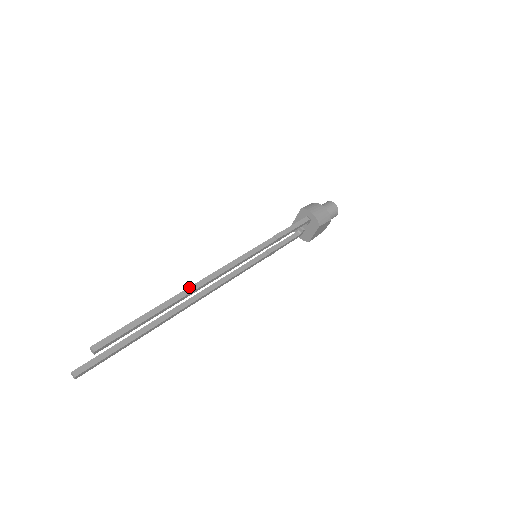
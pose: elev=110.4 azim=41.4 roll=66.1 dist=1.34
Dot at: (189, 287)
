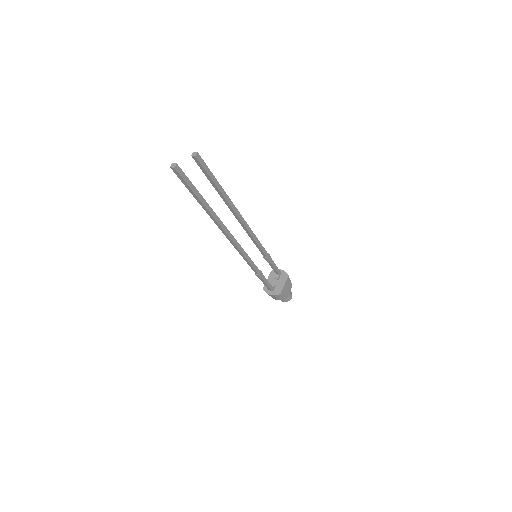
Dot at: occluded
